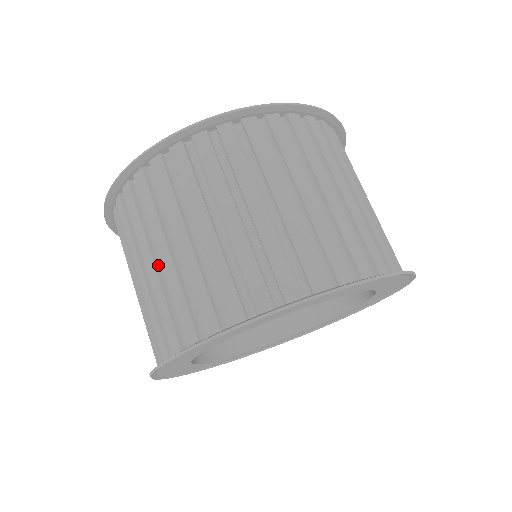
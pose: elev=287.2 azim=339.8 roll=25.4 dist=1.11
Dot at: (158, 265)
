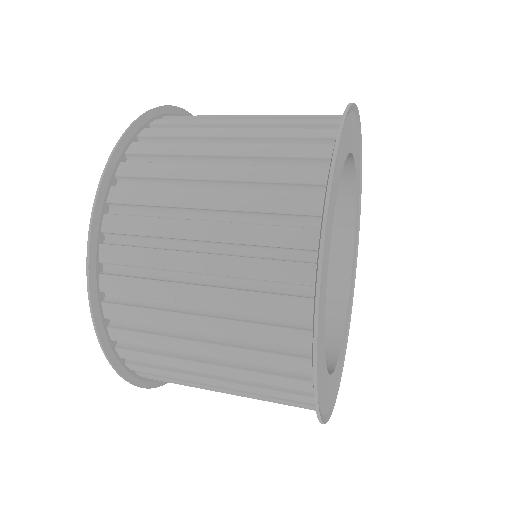
Dot at: (209, 340)
